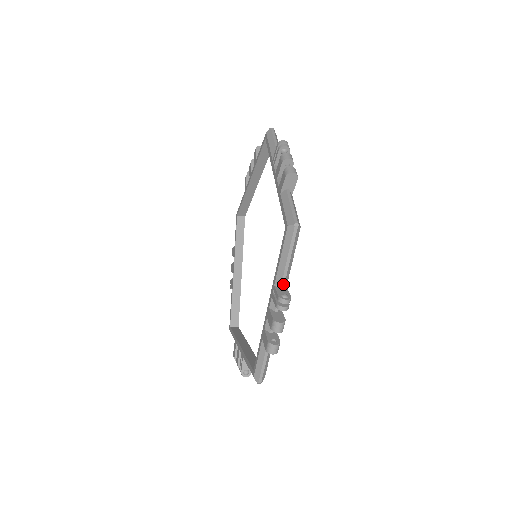
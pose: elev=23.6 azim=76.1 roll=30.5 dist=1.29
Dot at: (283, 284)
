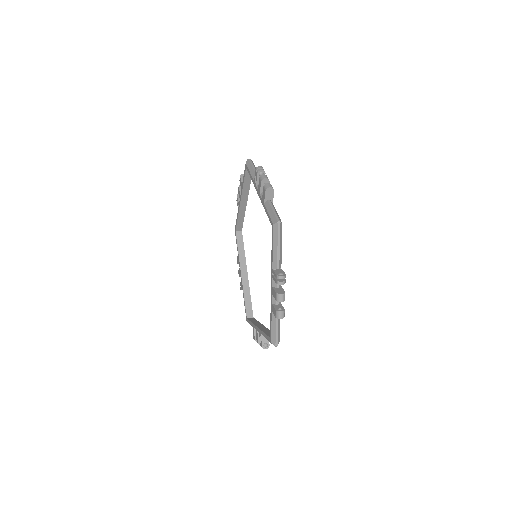
Dot at: (278, 267)
